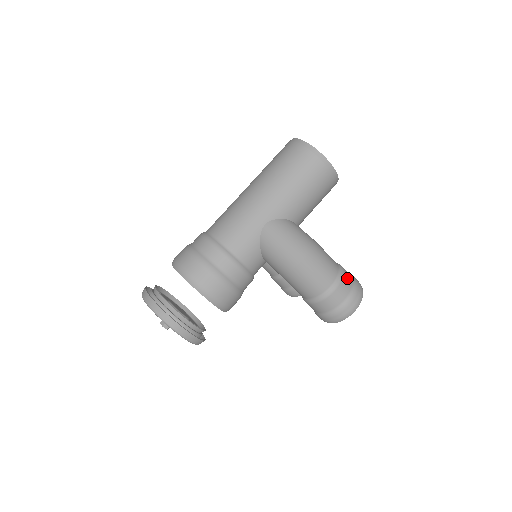
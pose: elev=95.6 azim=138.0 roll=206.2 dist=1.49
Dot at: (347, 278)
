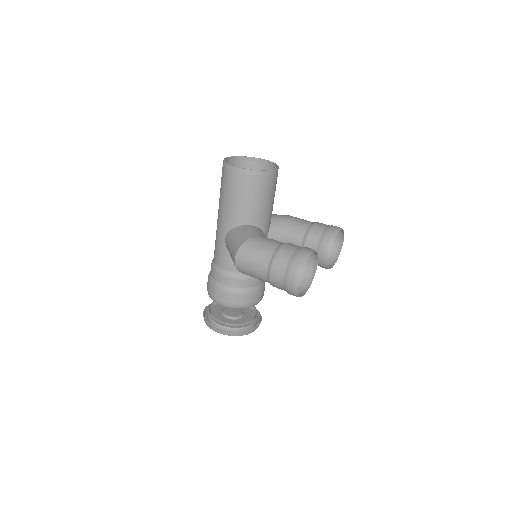
Dot at: (281, 257)
